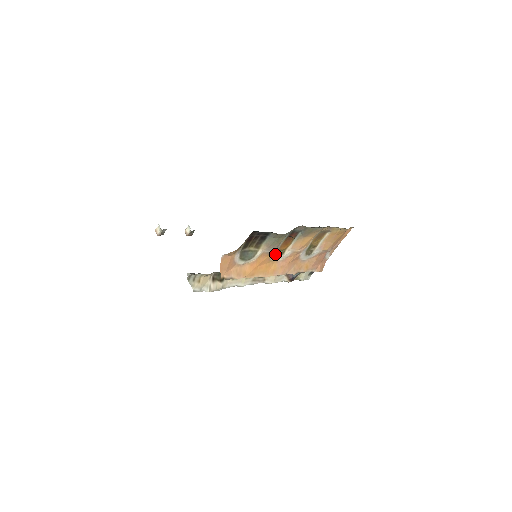
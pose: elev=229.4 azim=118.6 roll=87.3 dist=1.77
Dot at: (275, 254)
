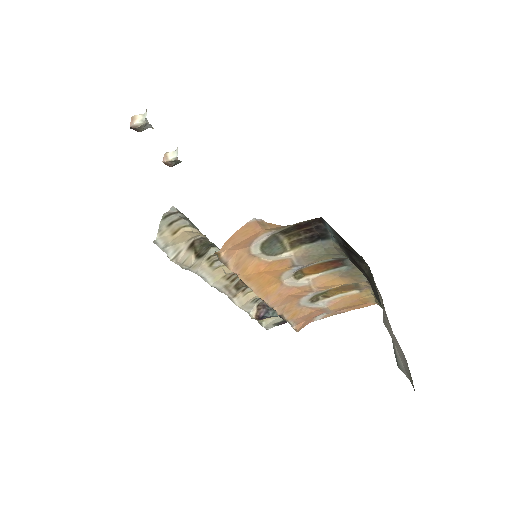
Dot at: (292, 272)
